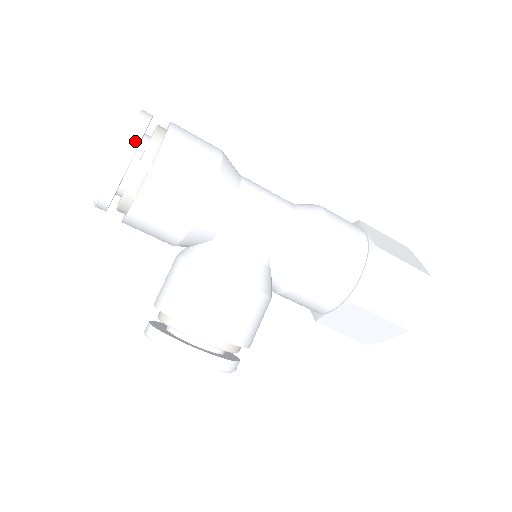
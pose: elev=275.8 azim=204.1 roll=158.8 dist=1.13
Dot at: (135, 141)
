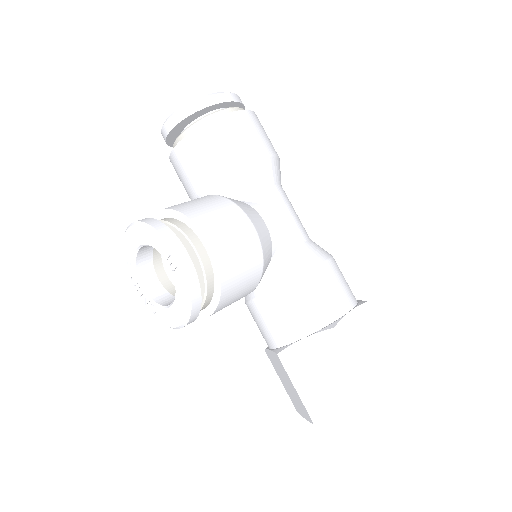
Dot at: (234, 98)
